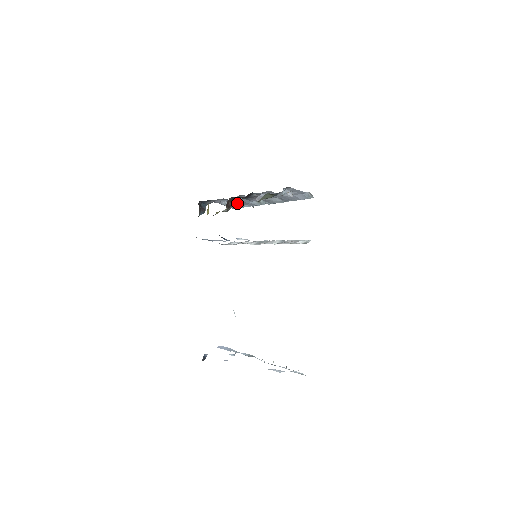
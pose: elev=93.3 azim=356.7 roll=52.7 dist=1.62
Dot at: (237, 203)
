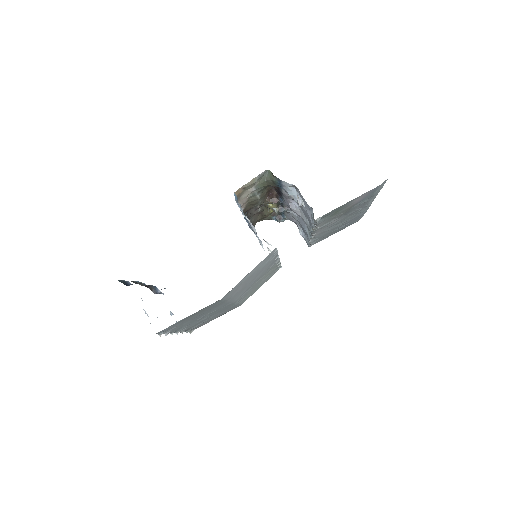
Dot at: occluded
